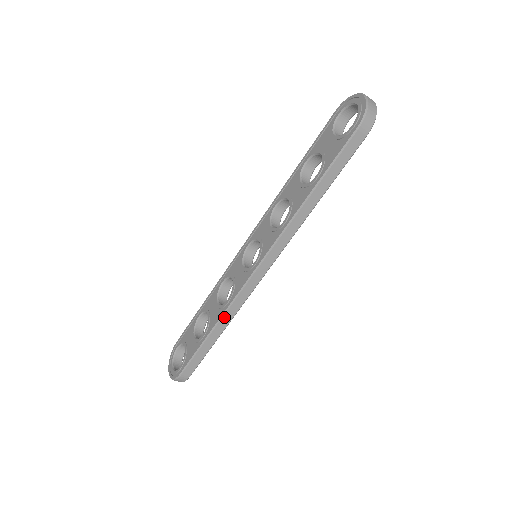
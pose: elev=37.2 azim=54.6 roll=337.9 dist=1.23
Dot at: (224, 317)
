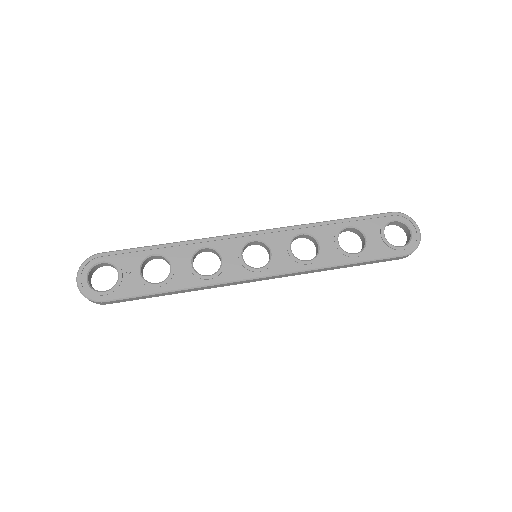
Dot at: (197, 288)
